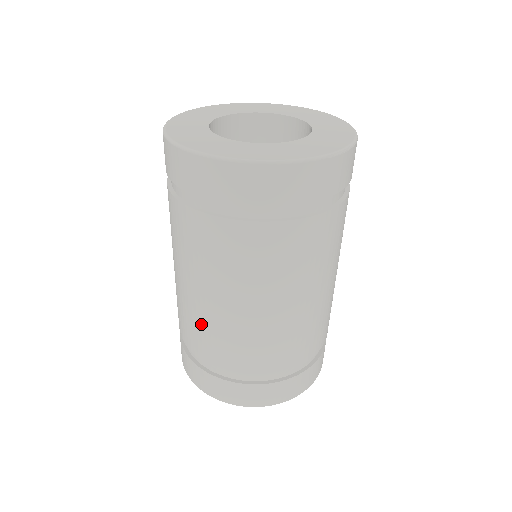
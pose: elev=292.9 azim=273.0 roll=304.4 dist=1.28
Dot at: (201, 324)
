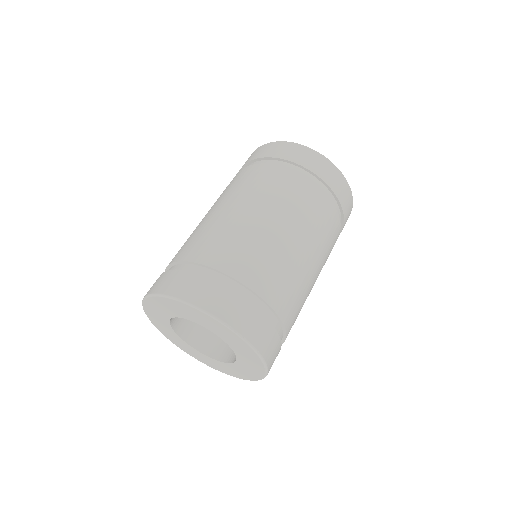
Dot at: (195, 232)
